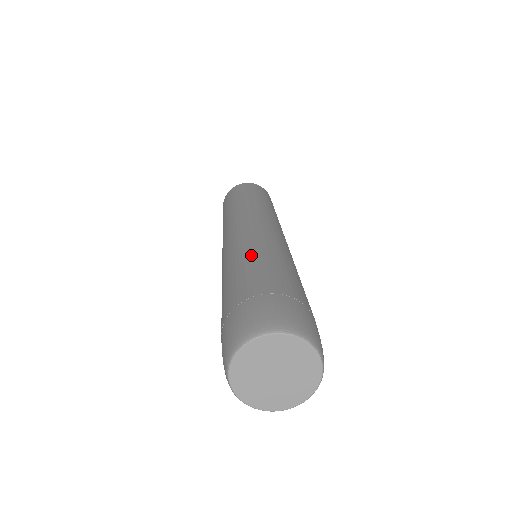
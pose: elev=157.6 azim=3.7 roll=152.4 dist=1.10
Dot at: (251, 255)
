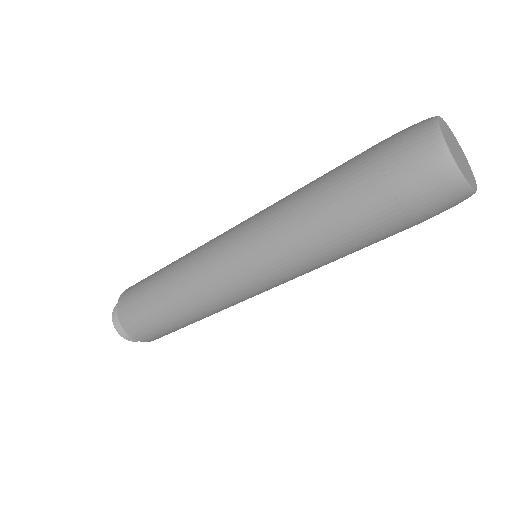
Dot at: occluded
